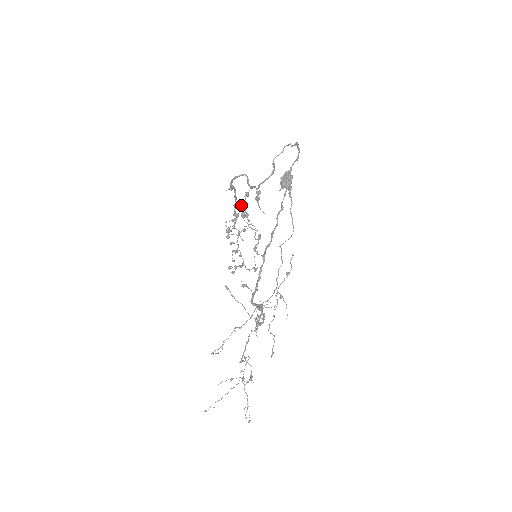
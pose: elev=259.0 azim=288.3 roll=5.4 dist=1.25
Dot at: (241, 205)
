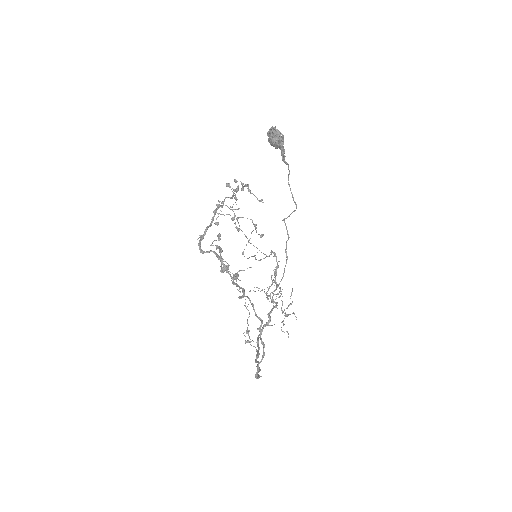
Dot at: occluded
